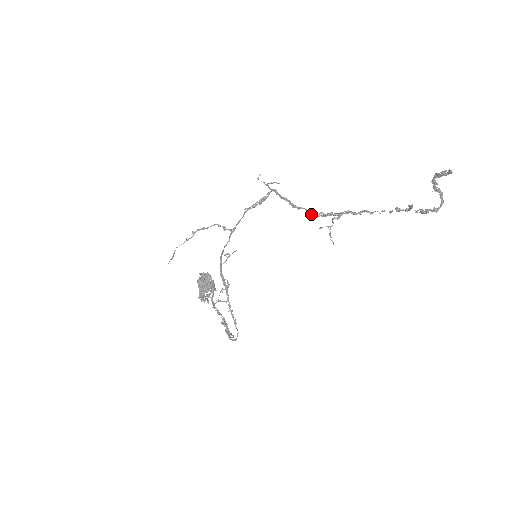
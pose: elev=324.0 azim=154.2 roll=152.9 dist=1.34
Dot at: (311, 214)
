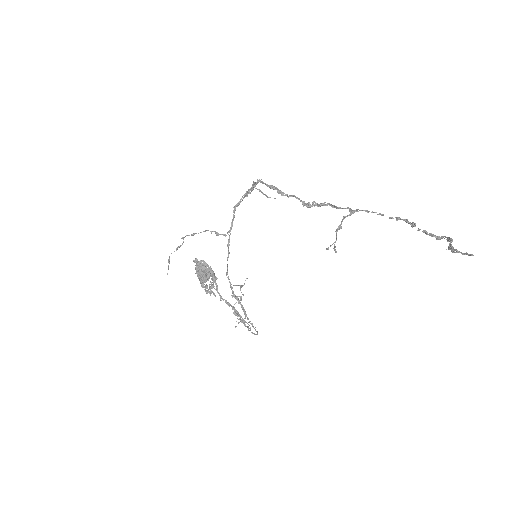
Dot at: (302, 203)
